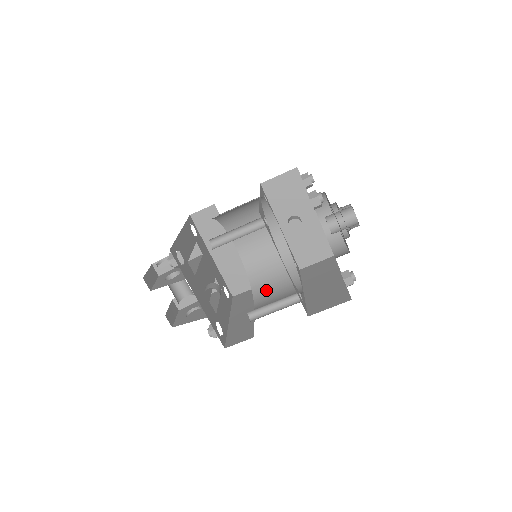
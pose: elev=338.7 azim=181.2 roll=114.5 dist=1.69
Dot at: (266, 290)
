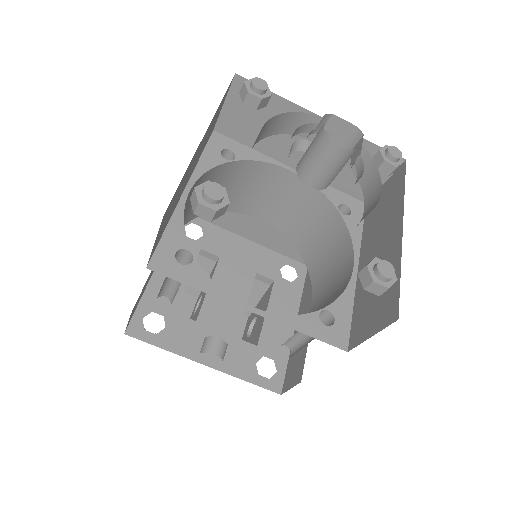
Dot at: (320, 269)
